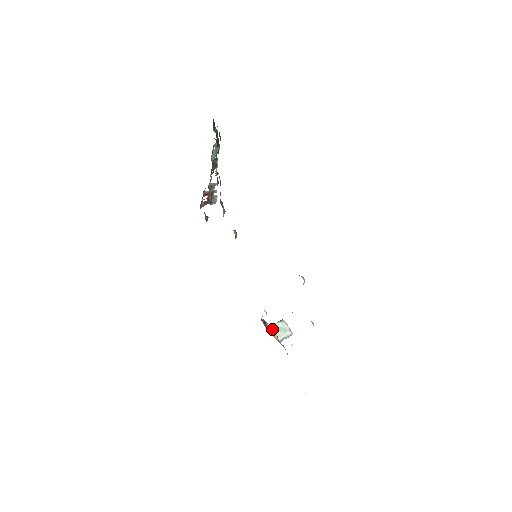
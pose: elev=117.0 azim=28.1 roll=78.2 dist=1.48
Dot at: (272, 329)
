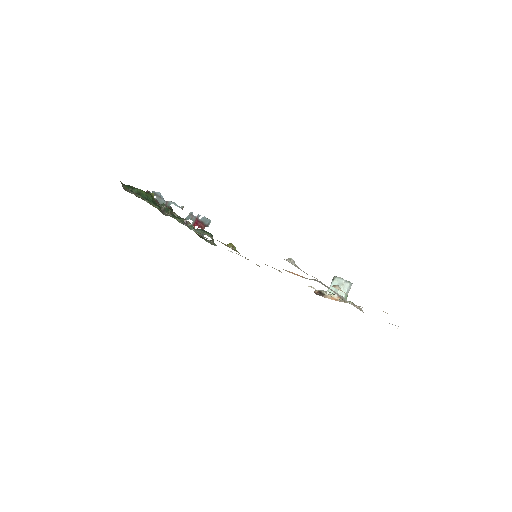
Dot at: (331, 293)
